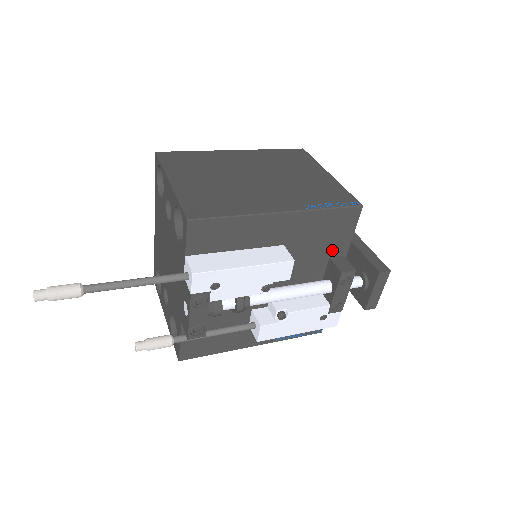
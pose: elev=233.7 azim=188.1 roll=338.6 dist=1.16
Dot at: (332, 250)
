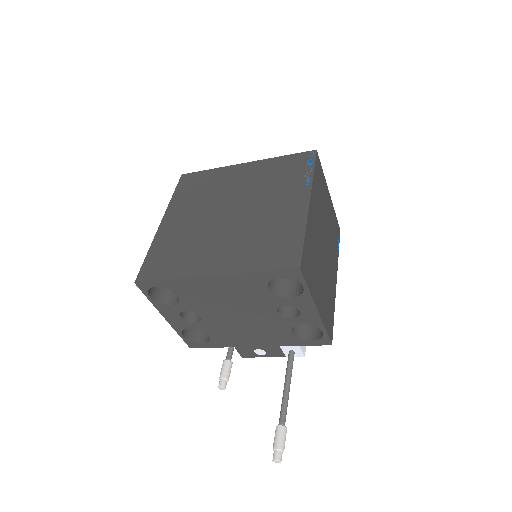
Dot at: occluded
